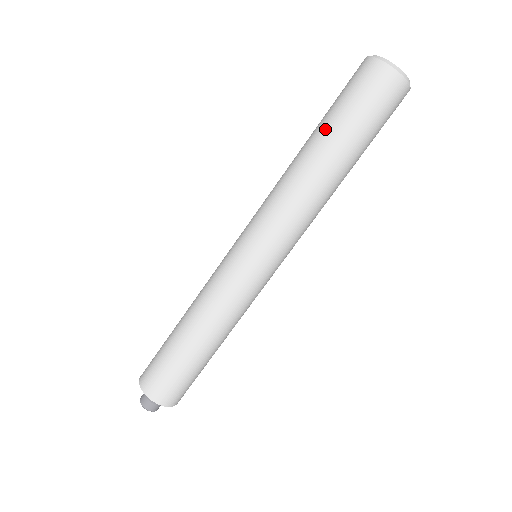
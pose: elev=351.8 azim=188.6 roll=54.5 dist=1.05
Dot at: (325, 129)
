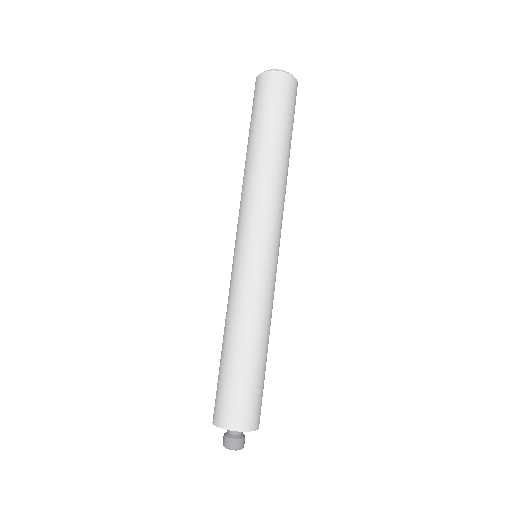
Dot at: (249, 136)
